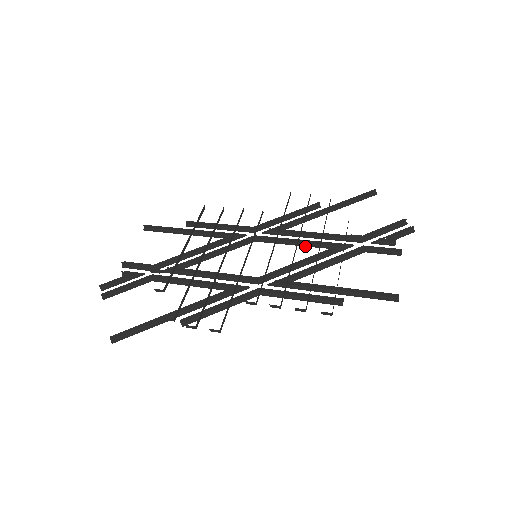
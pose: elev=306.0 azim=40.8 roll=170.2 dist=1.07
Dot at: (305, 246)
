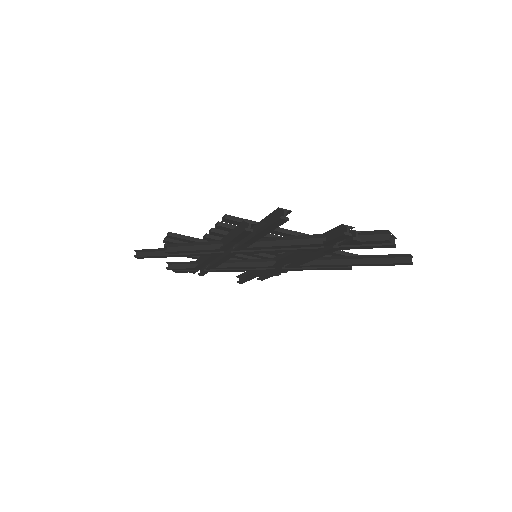
Dot at: (294, 257)
